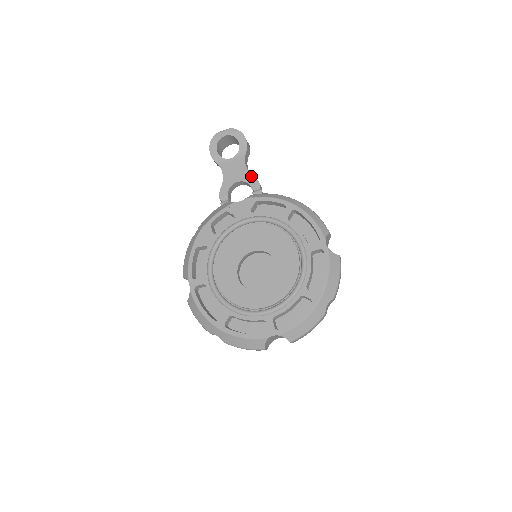
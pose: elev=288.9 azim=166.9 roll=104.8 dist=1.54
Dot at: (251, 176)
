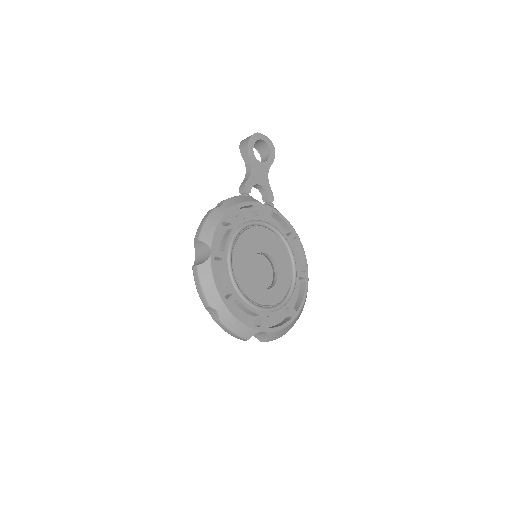
Dot at: (270, 188)
